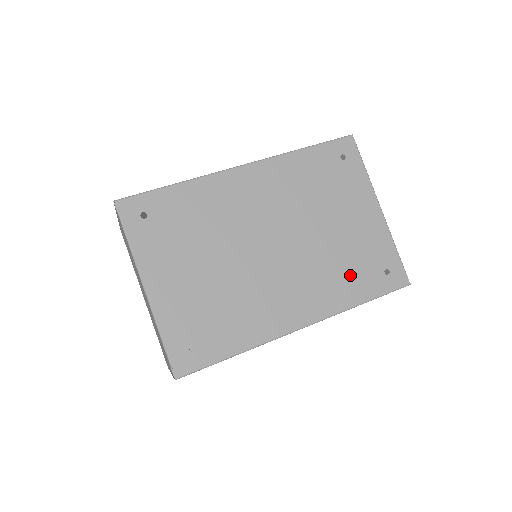
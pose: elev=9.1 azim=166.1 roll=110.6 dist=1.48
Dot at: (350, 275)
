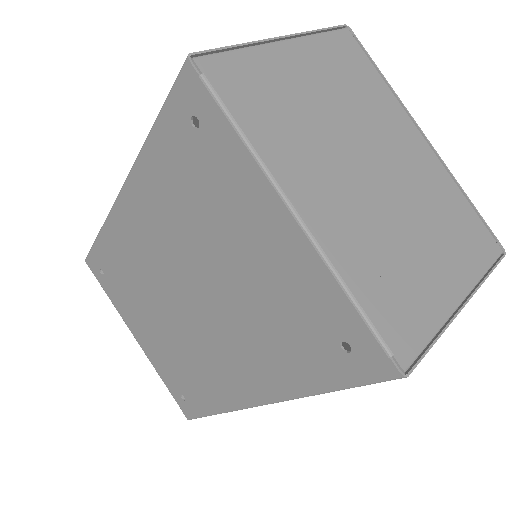
Dot at: (286, 346)
